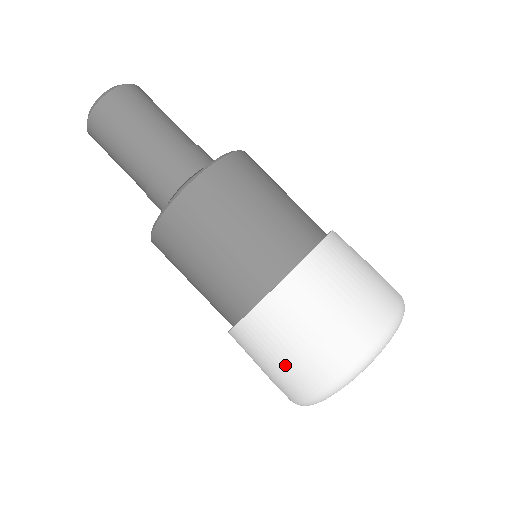
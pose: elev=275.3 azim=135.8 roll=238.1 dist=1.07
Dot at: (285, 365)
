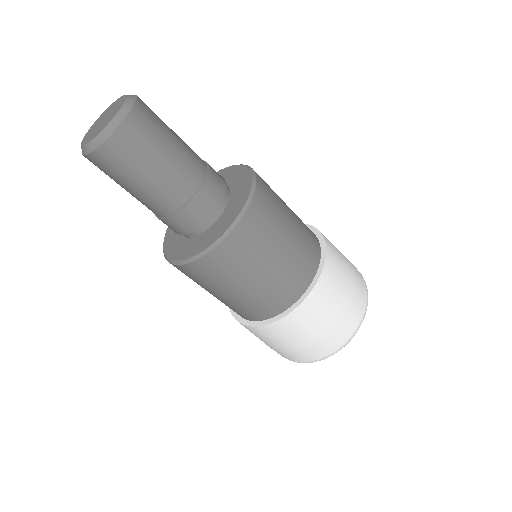
Dot at: (271, 347)
